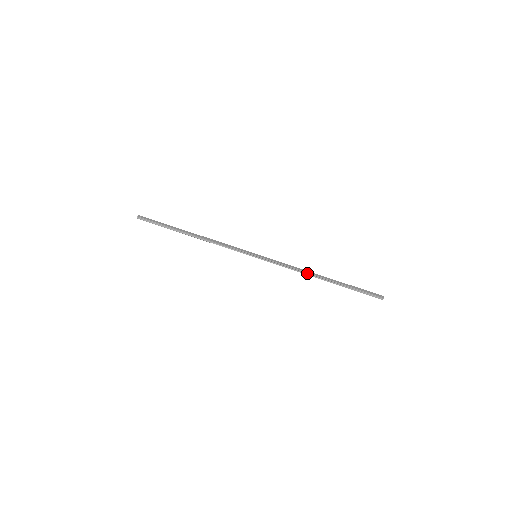
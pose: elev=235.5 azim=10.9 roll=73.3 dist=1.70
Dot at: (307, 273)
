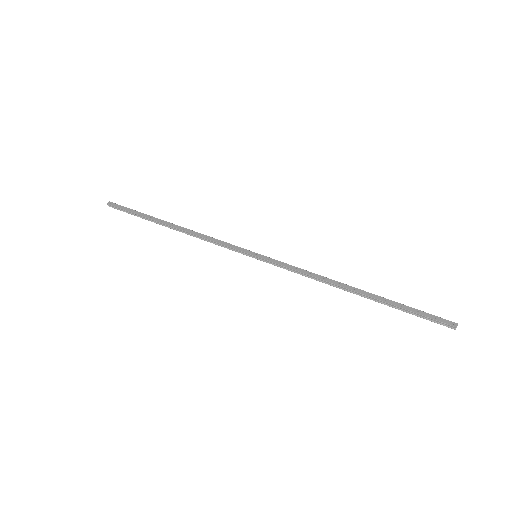
Dot at: (330, 283)
